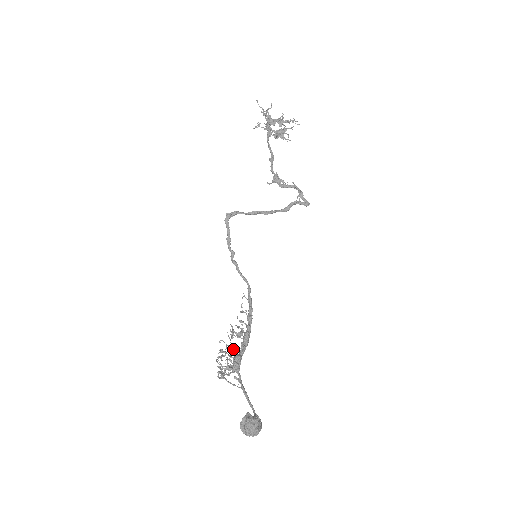
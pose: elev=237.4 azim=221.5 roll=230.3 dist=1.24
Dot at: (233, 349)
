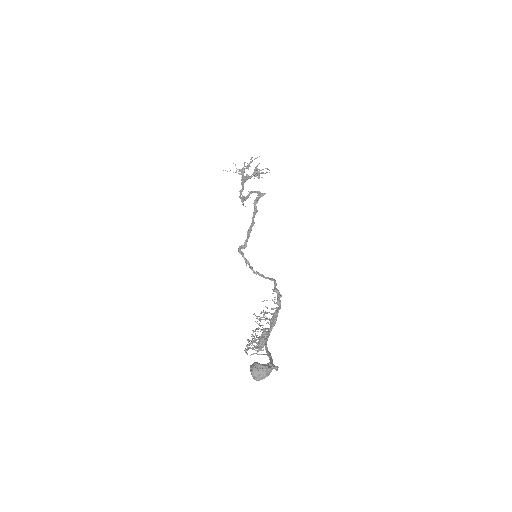
Dot at: occluded
